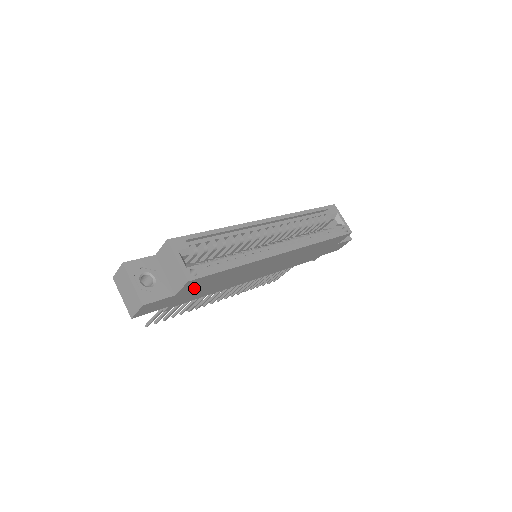
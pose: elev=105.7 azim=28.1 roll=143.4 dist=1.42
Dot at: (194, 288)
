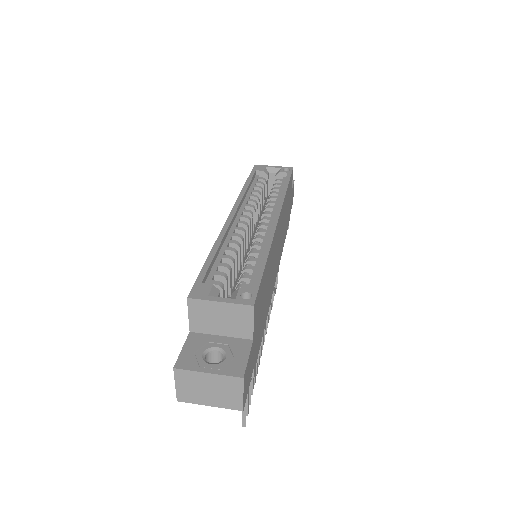
Dot at: (258, 318)
